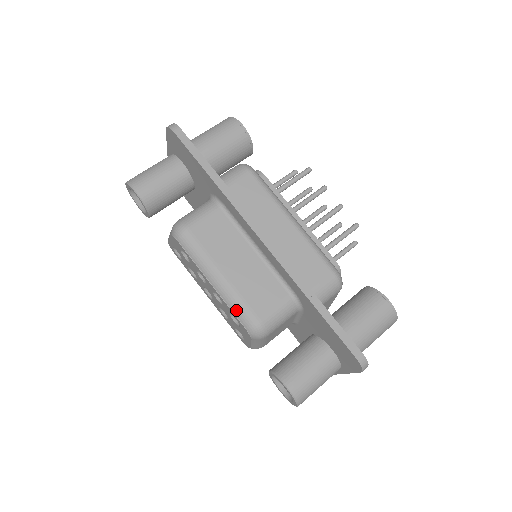
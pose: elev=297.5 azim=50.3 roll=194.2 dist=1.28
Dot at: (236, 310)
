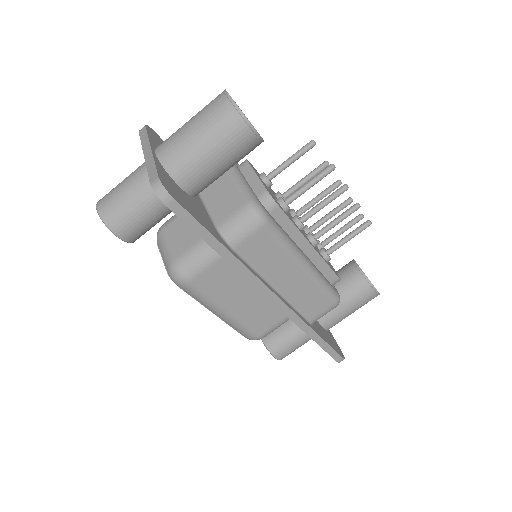
Dot at: (238, 331)
